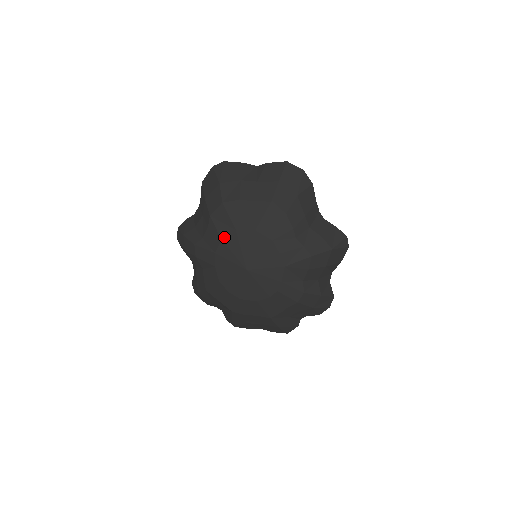
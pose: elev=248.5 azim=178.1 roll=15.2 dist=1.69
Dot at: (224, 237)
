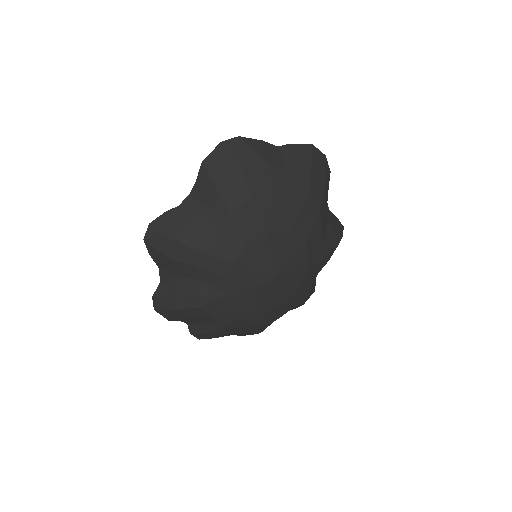
Dot at: (251, 241)
